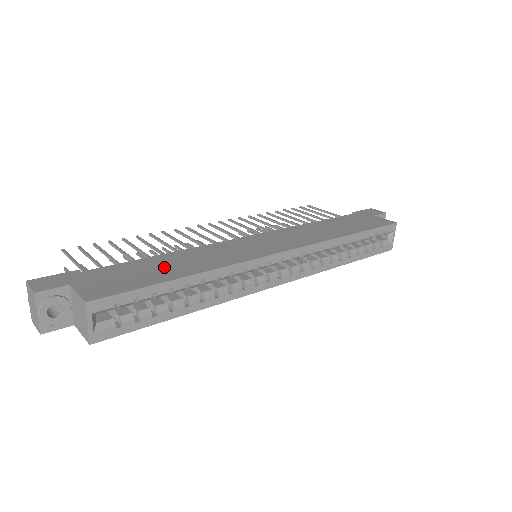
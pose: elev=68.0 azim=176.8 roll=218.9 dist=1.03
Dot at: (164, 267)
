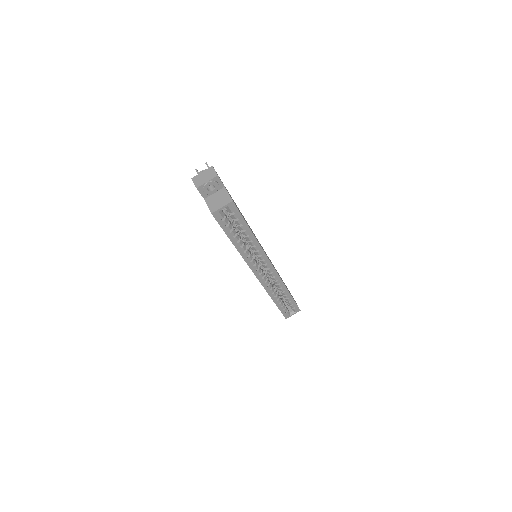
Dot at: (245, 220)
